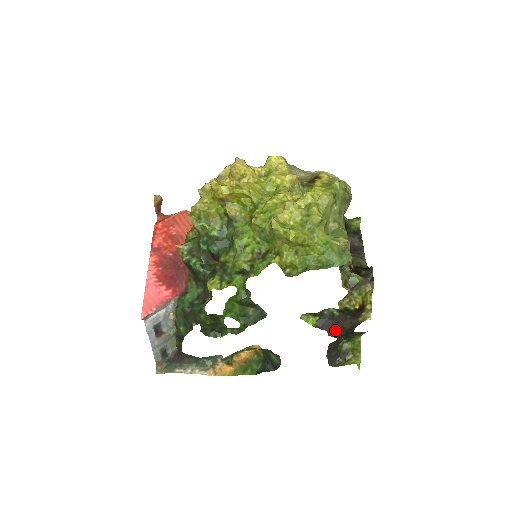
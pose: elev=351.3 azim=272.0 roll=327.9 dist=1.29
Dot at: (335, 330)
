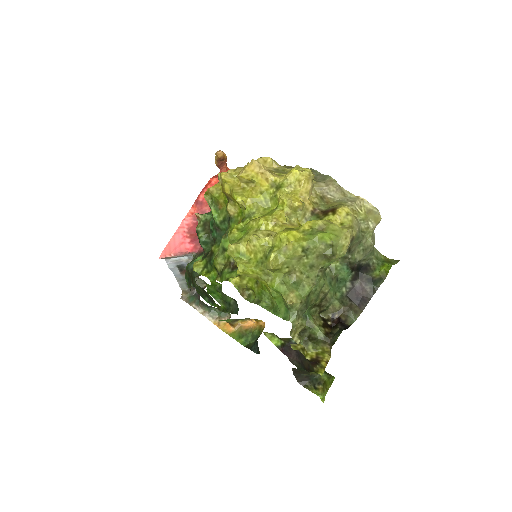
Dot at: (297, 361)
